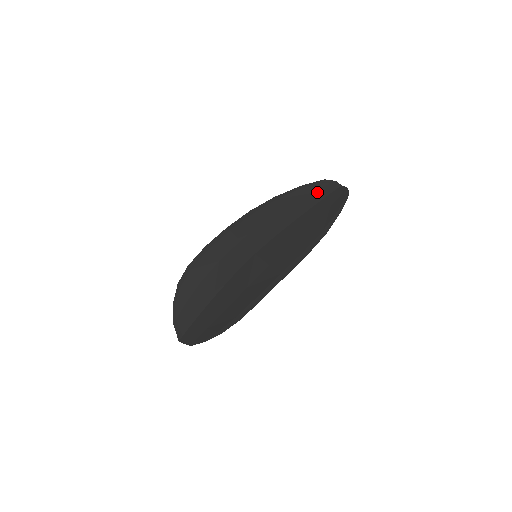
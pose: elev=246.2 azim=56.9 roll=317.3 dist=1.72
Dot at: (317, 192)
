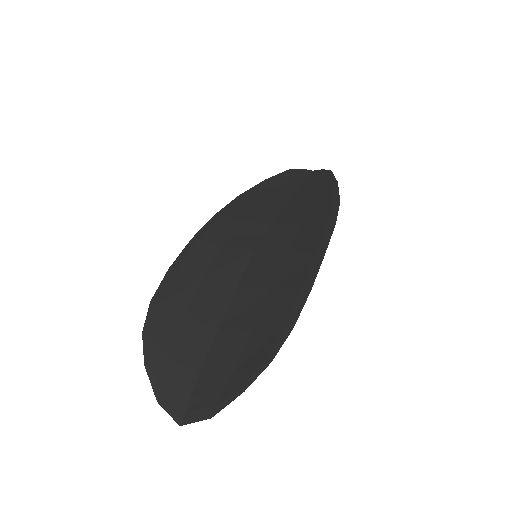
Dot at: (289, 180)
